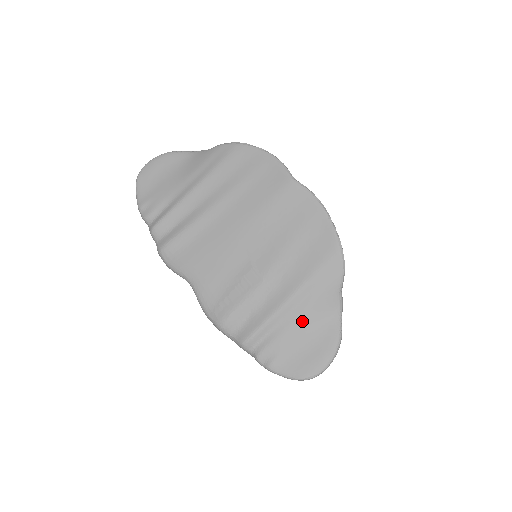
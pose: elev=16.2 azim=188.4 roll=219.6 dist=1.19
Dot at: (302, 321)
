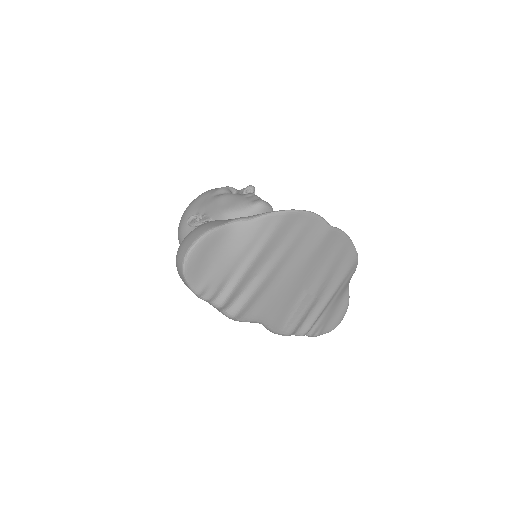
Dot at: (334, 304)
